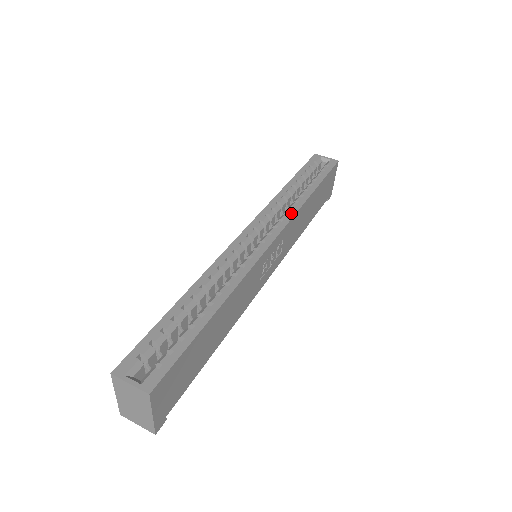
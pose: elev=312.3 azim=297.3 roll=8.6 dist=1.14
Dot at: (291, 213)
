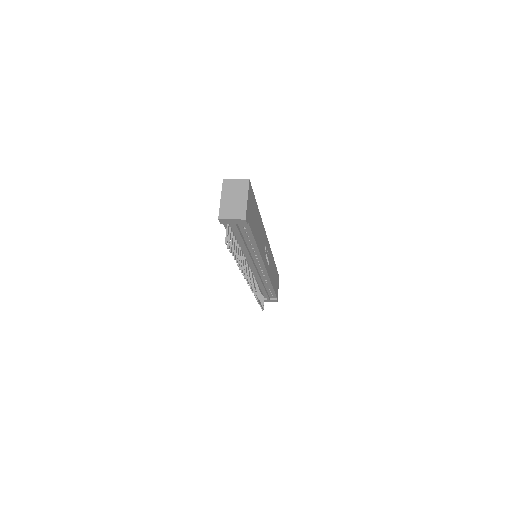
Dot at: occluded
